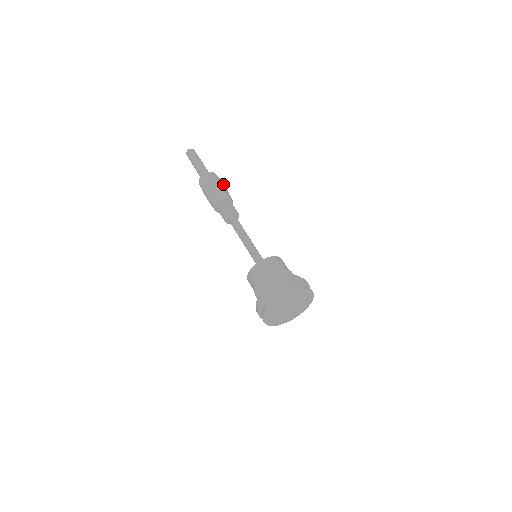
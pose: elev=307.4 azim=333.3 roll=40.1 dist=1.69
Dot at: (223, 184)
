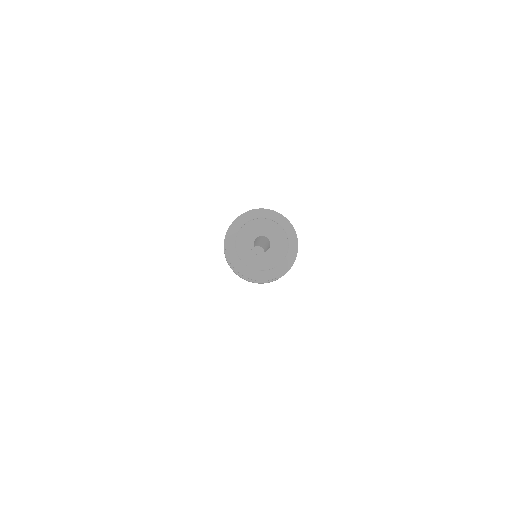
Dot at: occluded
